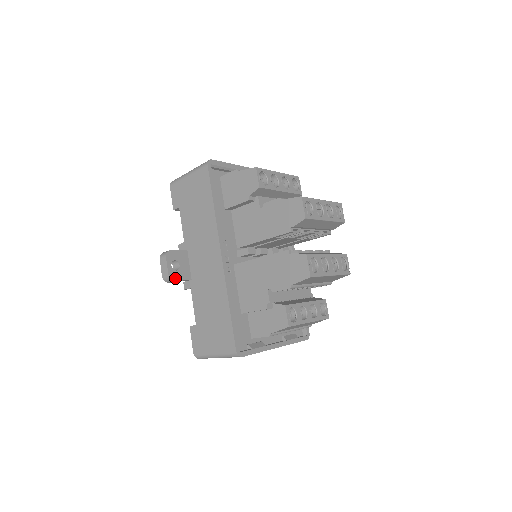
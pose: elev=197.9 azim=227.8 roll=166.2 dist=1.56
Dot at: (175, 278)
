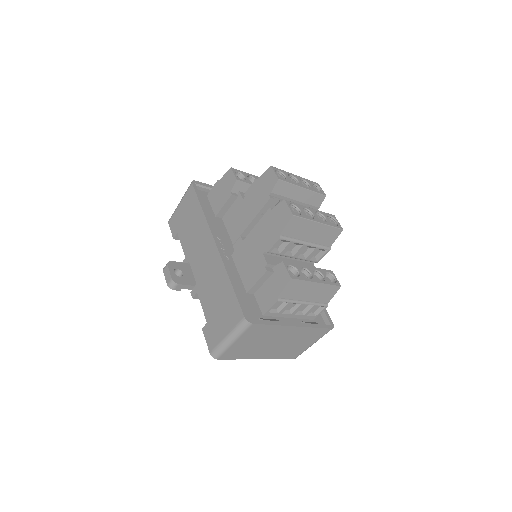
Dot at: (179, 282)
